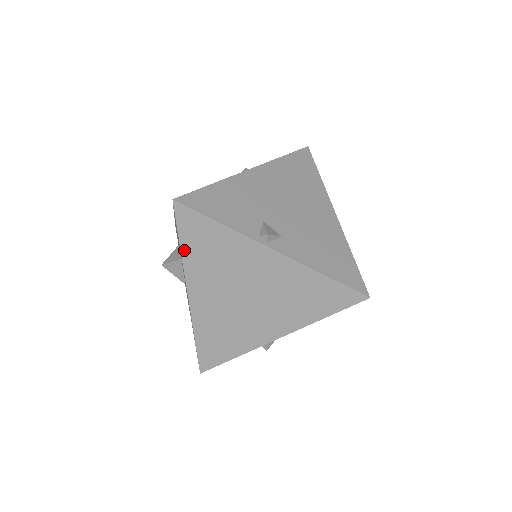
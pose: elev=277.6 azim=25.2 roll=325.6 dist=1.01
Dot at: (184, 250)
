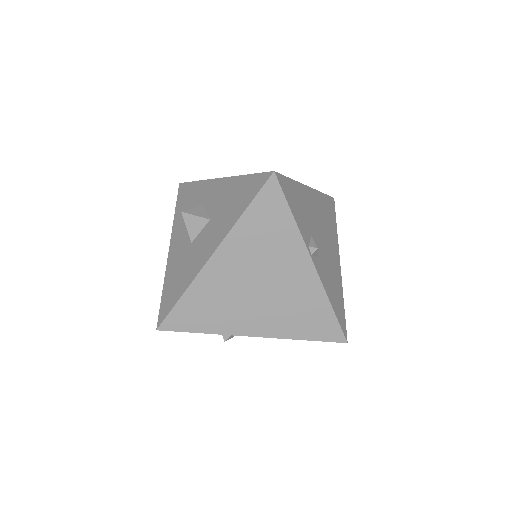
Dot at: (245, 216)
